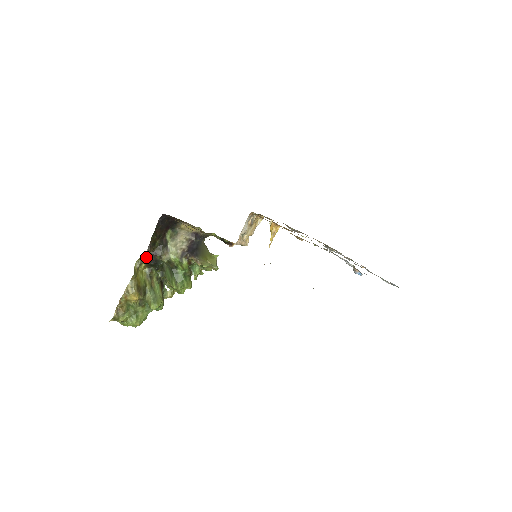
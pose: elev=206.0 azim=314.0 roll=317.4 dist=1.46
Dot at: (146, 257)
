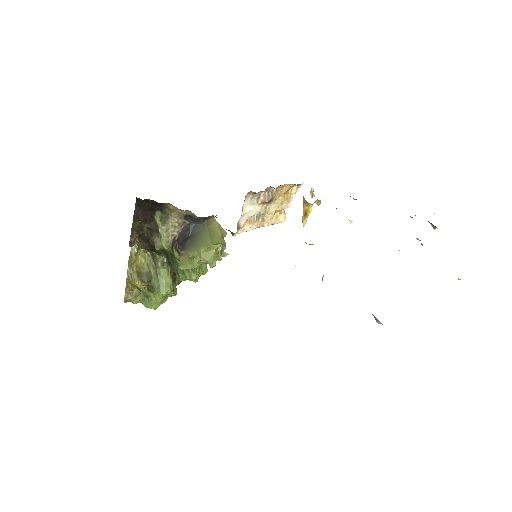
Dot at: (131, 246)
